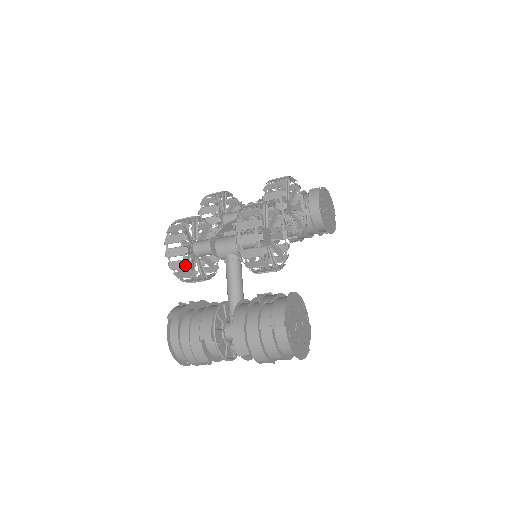
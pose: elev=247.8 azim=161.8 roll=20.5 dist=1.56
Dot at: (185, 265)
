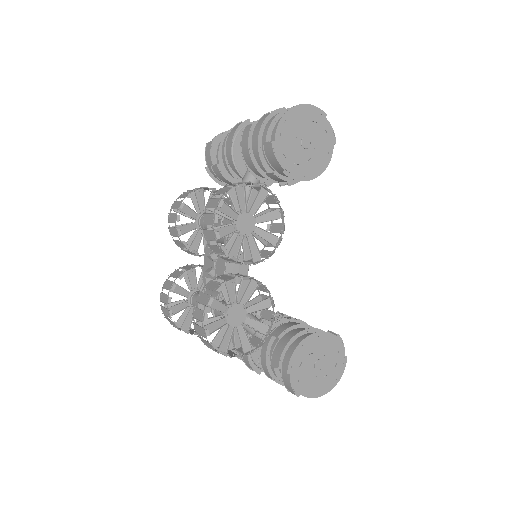
Dot at: occluded
